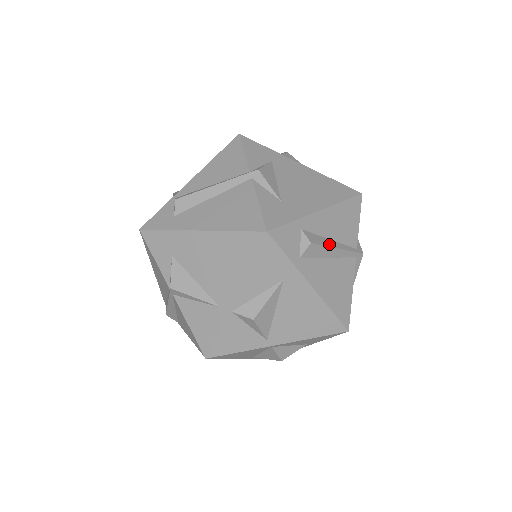
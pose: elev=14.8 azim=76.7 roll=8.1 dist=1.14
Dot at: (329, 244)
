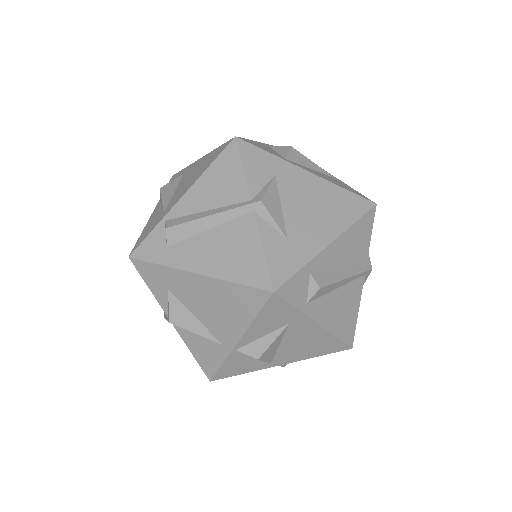
Dot at: (338, 278)
